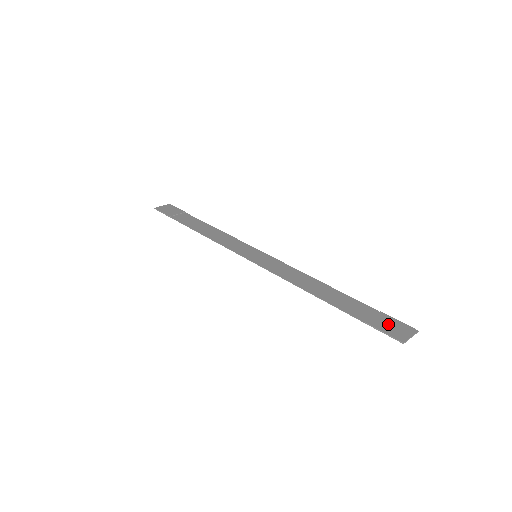
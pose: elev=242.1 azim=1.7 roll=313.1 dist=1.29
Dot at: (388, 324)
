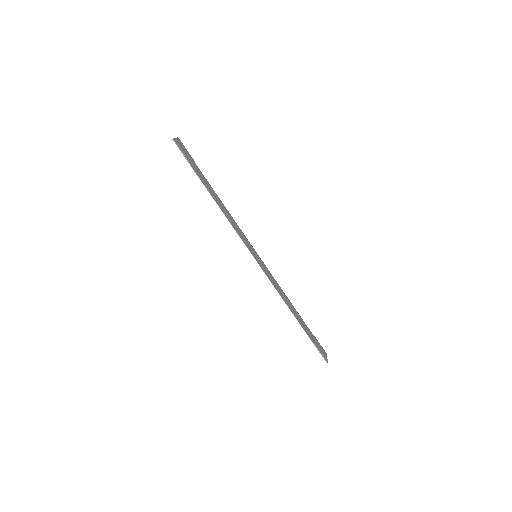
Dot at: (320, 347)
